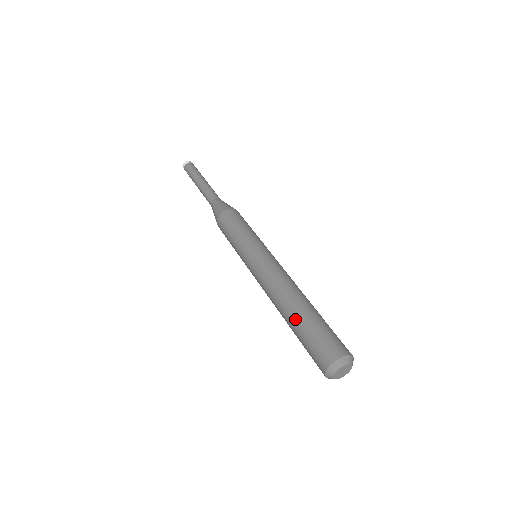
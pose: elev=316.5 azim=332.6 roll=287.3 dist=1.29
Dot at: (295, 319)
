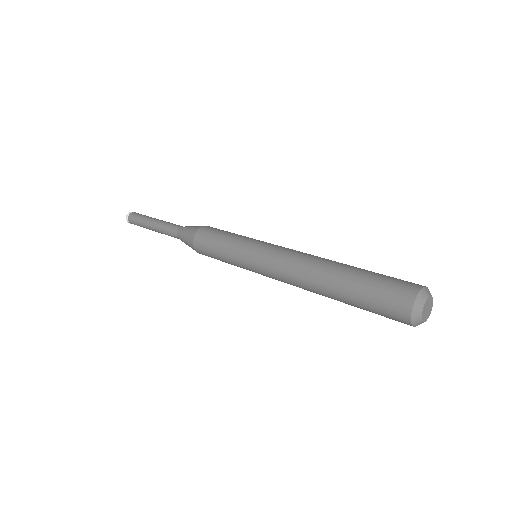
Dot at: (344, 278)
